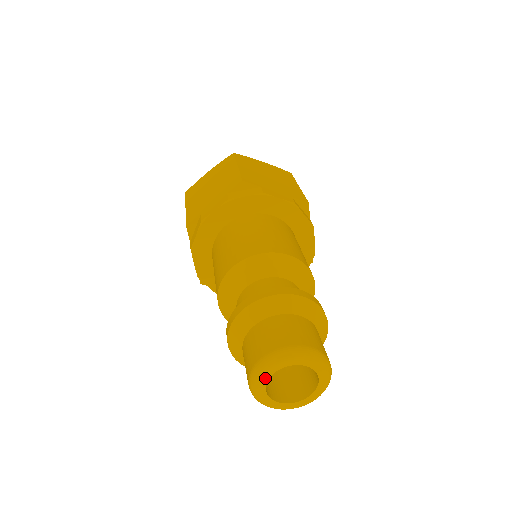
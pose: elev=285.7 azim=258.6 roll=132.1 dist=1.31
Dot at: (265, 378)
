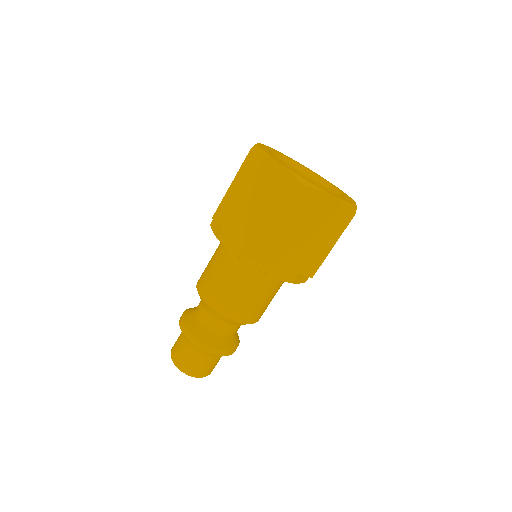
Dot at: occluded
